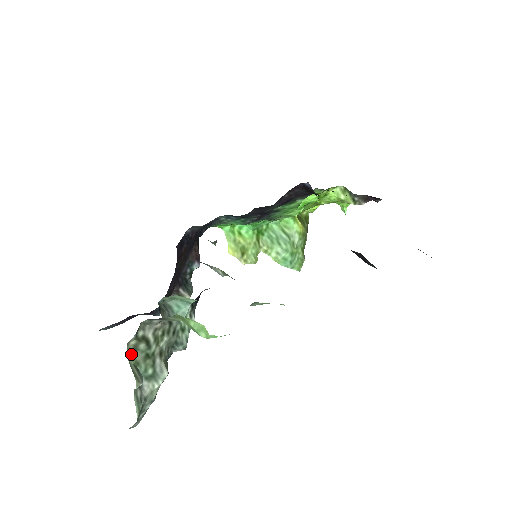
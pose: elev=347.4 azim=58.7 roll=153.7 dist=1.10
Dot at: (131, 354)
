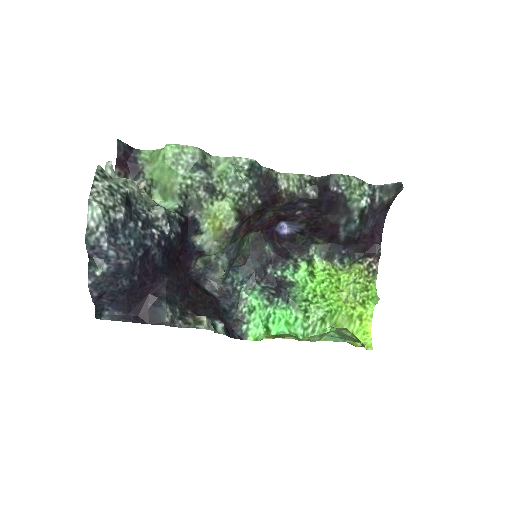
Dot at: occluded
